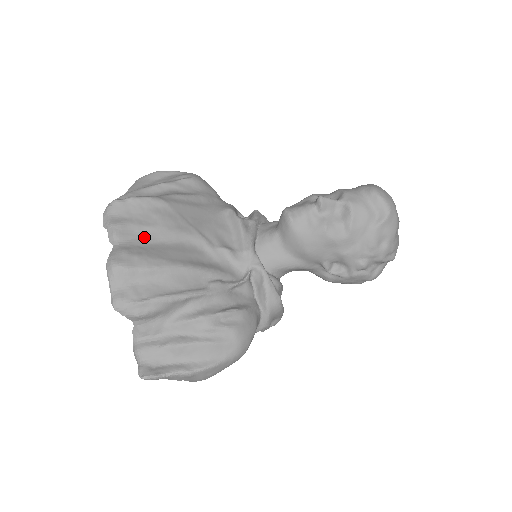
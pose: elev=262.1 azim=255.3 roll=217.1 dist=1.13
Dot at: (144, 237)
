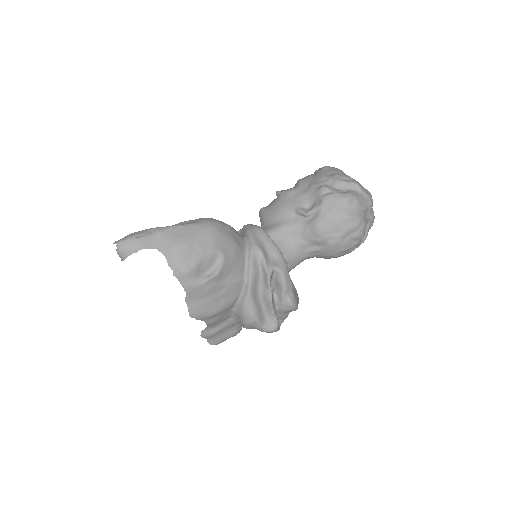
Dot at: occluded
